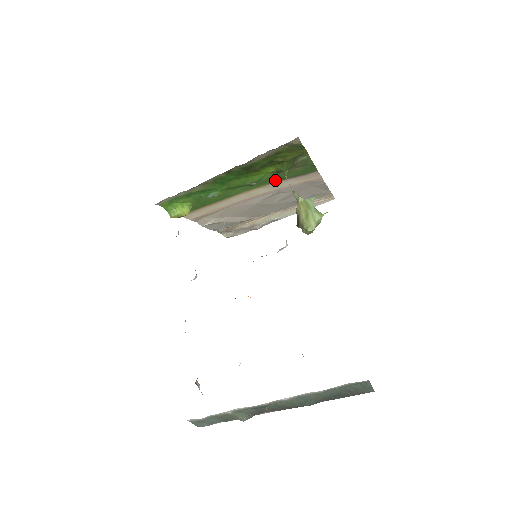
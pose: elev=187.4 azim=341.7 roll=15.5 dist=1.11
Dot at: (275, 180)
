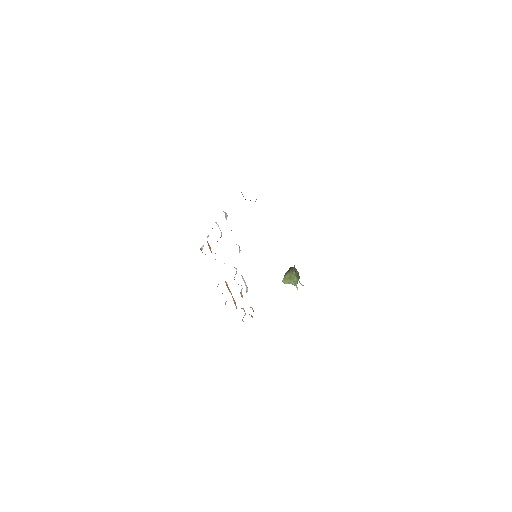
Dot at: occluded
